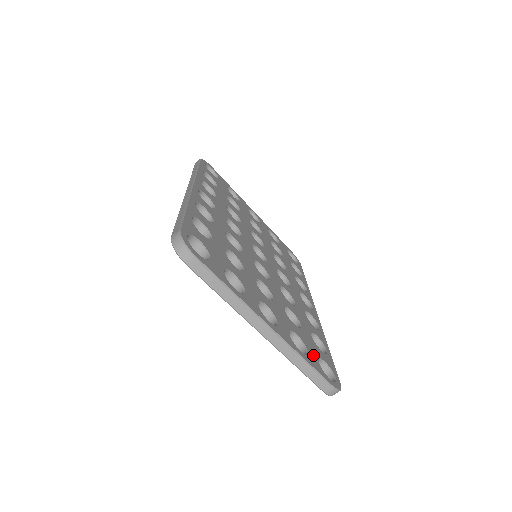
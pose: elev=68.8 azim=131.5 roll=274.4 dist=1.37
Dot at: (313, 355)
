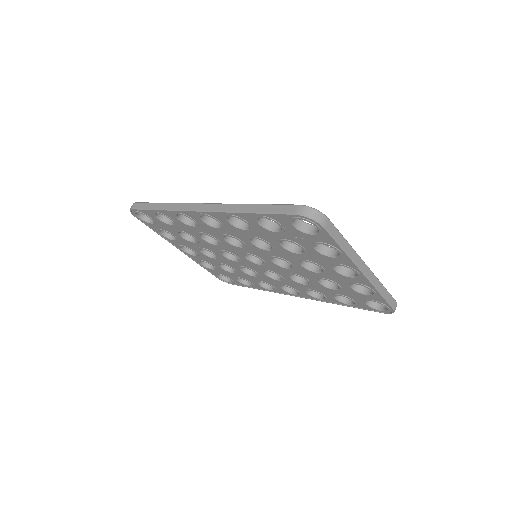
Dot at: occluded
